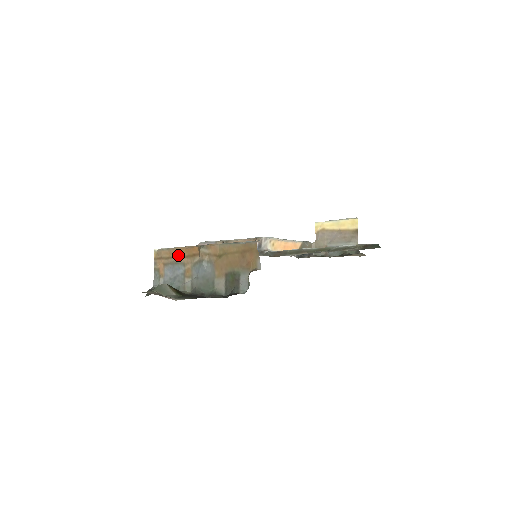
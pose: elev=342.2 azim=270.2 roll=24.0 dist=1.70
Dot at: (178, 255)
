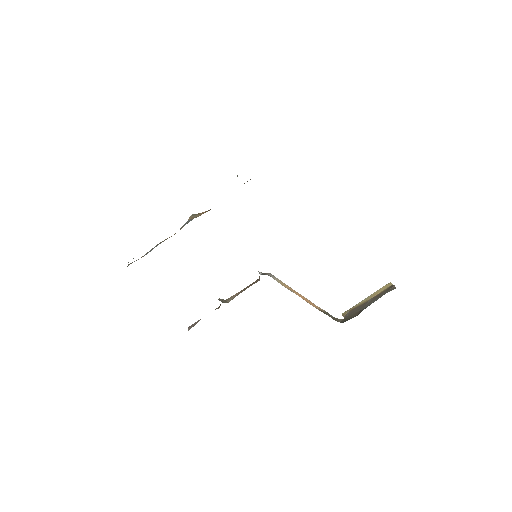
Dot at: occluded
